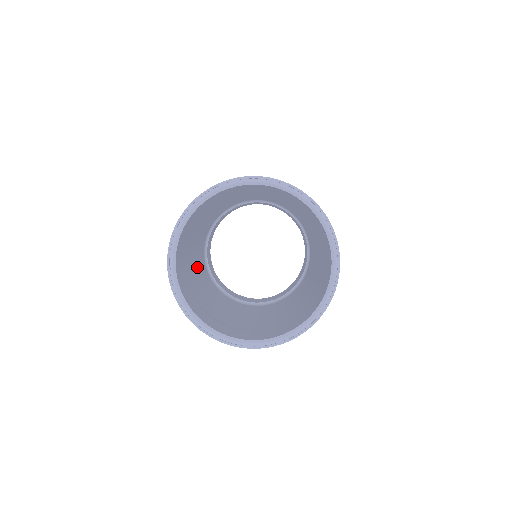
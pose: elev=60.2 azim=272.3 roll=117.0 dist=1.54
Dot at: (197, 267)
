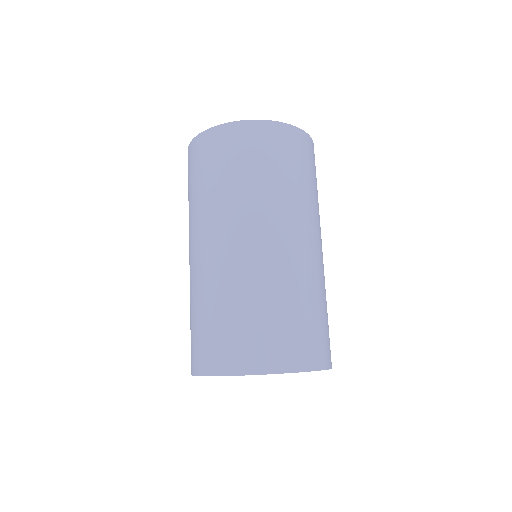
Dot at: occluded
